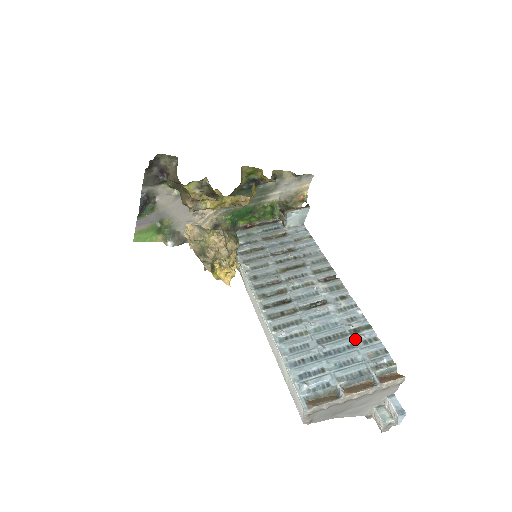
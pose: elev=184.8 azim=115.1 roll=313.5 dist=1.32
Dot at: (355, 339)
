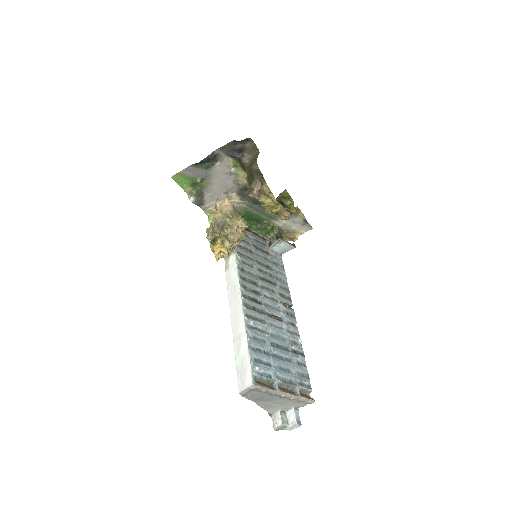
Dot at: (293, 357)
